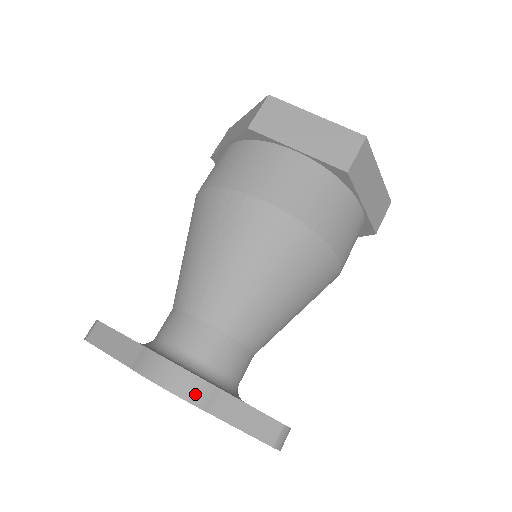
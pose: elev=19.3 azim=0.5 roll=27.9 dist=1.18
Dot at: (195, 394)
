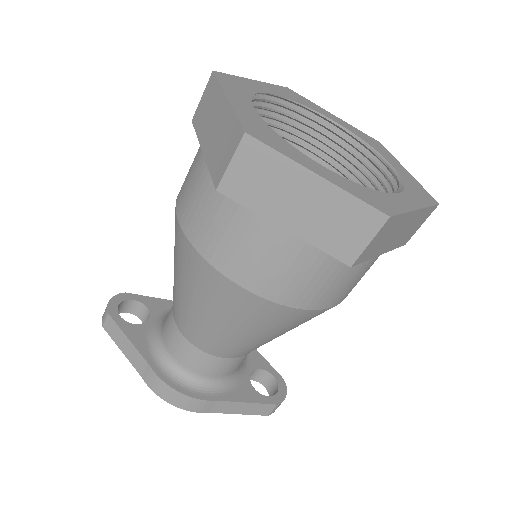
Dot at: (195, 407)
